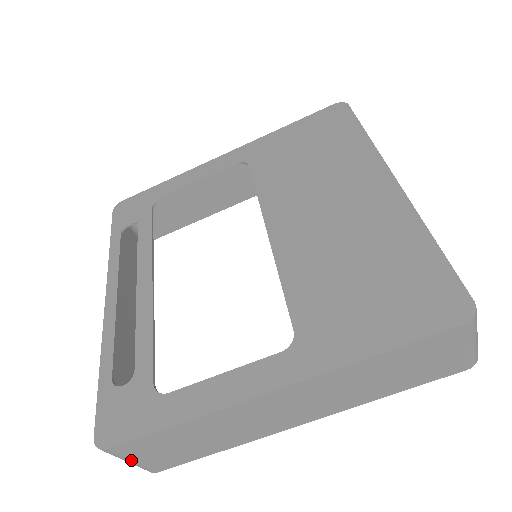
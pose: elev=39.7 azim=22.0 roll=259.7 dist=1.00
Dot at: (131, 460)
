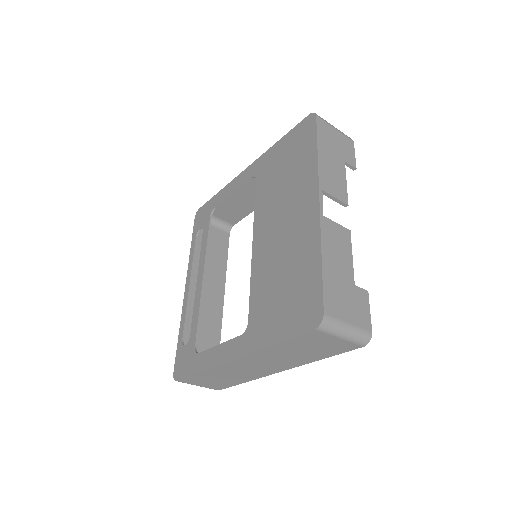
Dot at: (196, 385)
